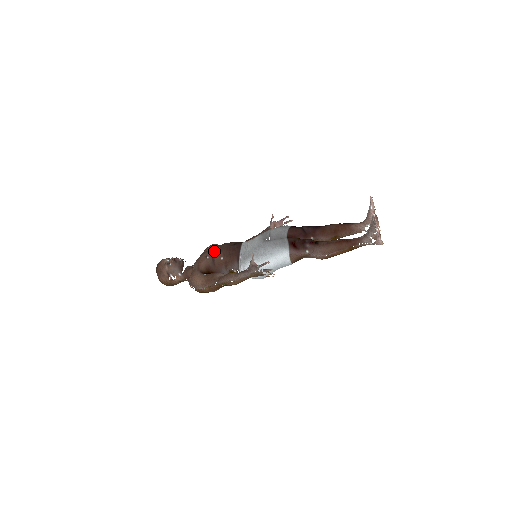
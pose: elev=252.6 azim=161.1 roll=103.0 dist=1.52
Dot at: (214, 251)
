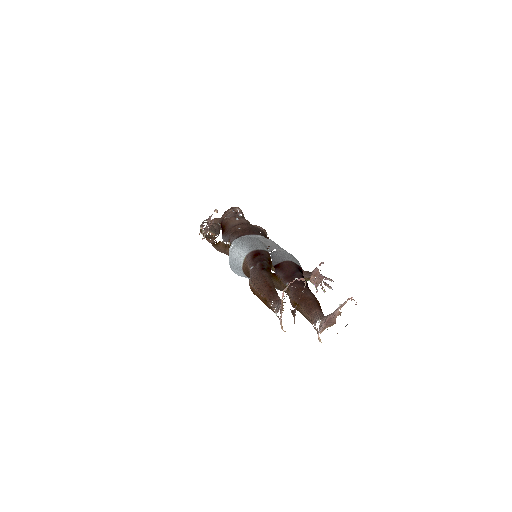
Dot at: (249, 223)
